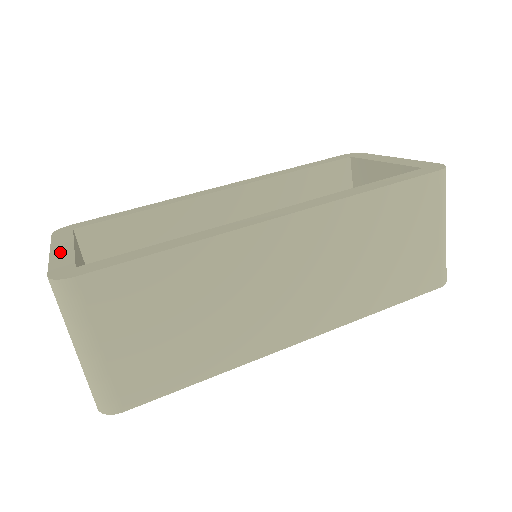
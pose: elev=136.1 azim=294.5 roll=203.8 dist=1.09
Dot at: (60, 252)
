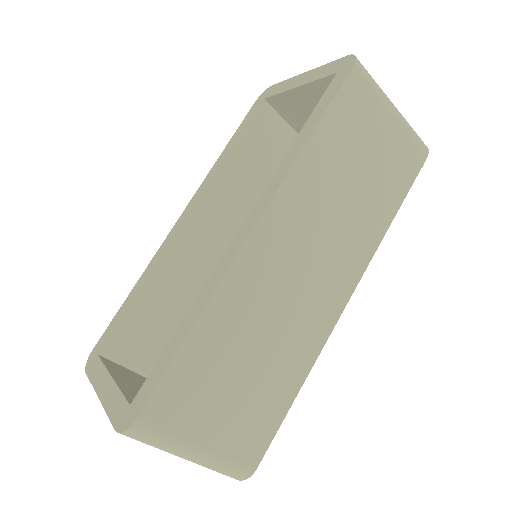
Dot at: (106, 392)
